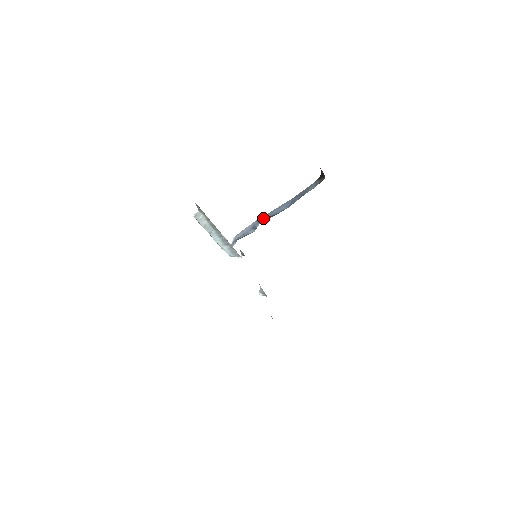
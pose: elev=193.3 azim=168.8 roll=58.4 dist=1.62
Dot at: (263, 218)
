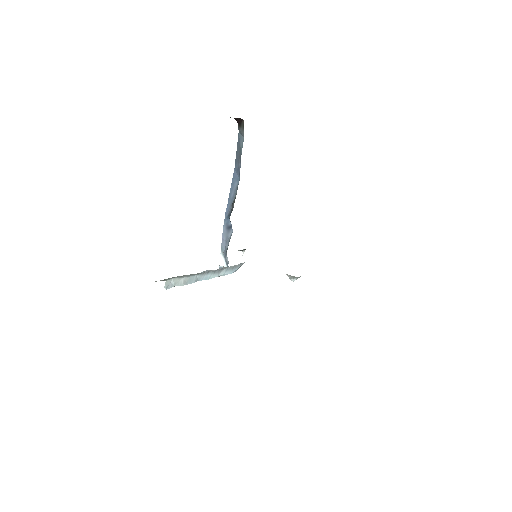
Dot at: (228, 211)
